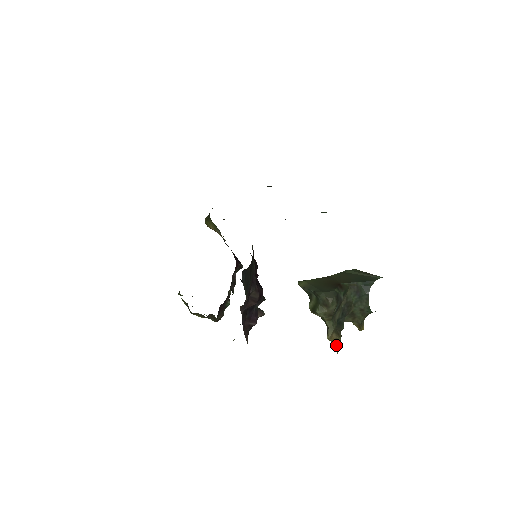
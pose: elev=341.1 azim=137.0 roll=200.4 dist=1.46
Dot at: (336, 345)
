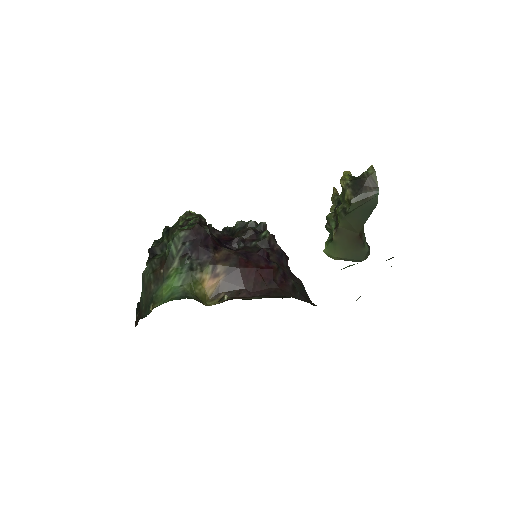
Dot at: occluded
